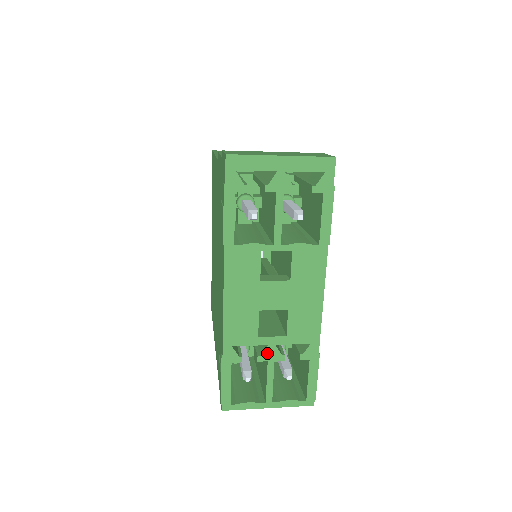
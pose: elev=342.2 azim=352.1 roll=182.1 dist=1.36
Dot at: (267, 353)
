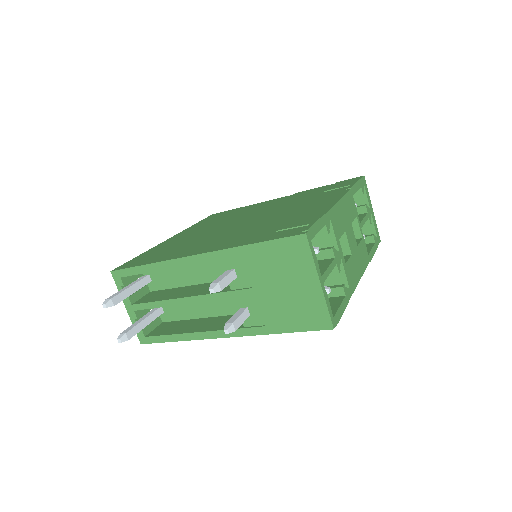
Dot at: (337, 254)
